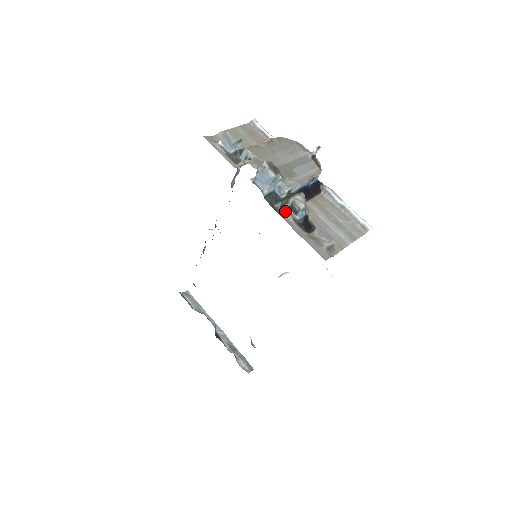
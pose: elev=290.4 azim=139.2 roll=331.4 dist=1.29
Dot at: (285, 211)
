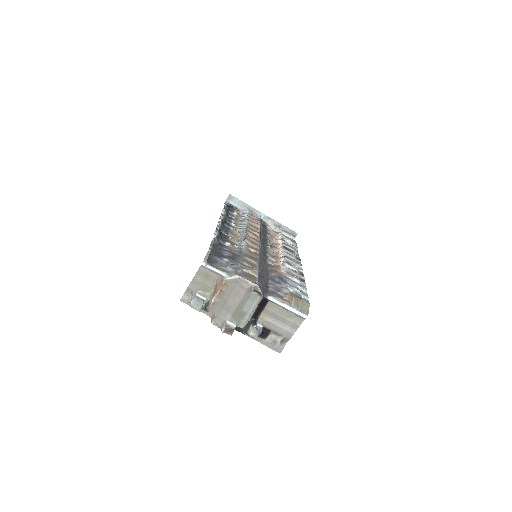
Dot at: occluded
